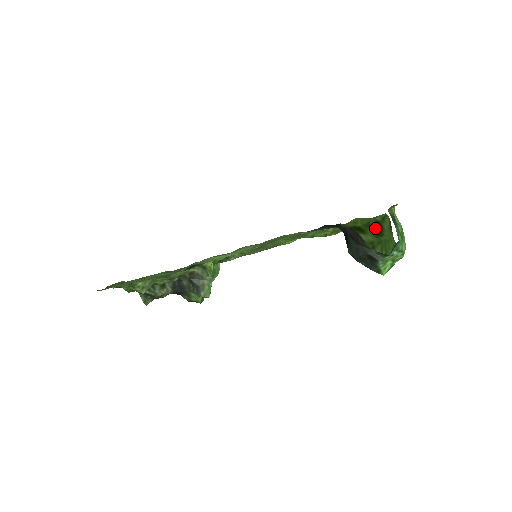
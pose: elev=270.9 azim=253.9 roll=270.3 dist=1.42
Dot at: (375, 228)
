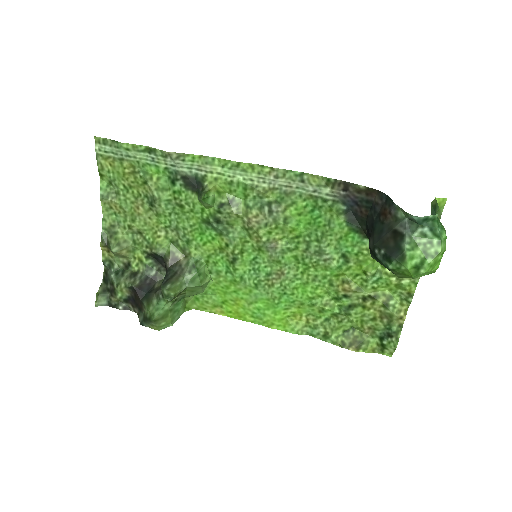
Dot at: occluded
